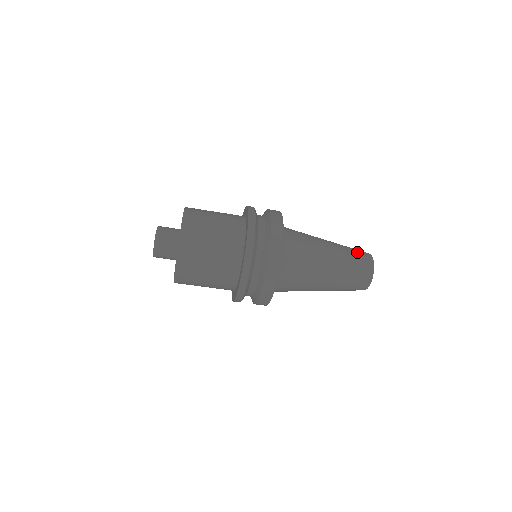
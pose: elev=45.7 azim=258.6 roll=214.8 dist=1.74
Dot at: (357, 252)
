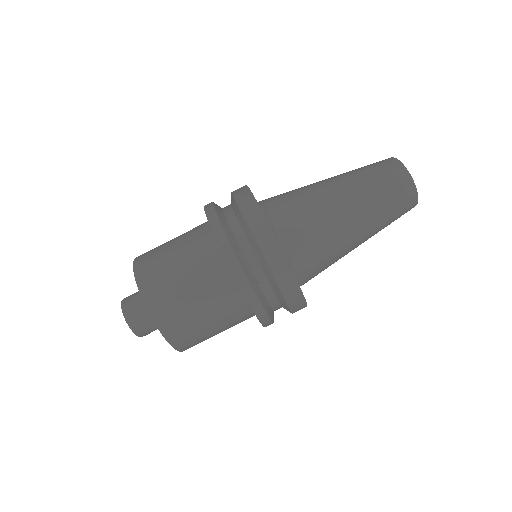
Dot at: occluded
